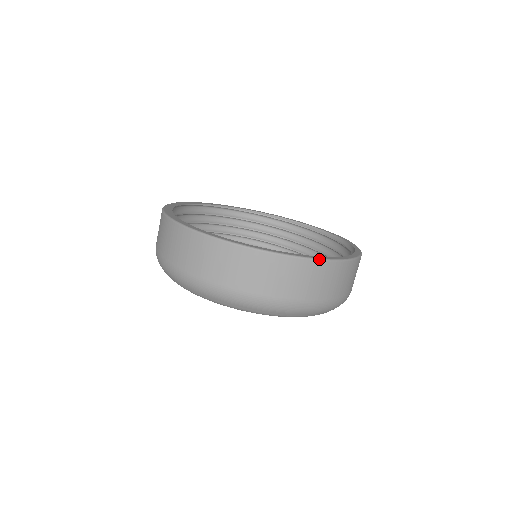
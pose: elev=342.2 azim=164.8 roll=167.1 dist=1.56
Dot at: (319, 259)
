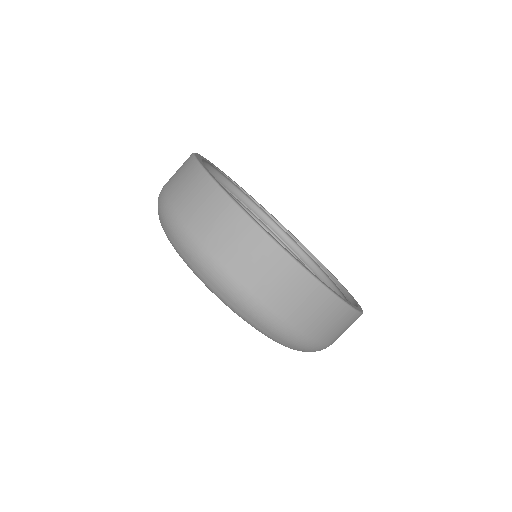
Dot at: (295, 259)
